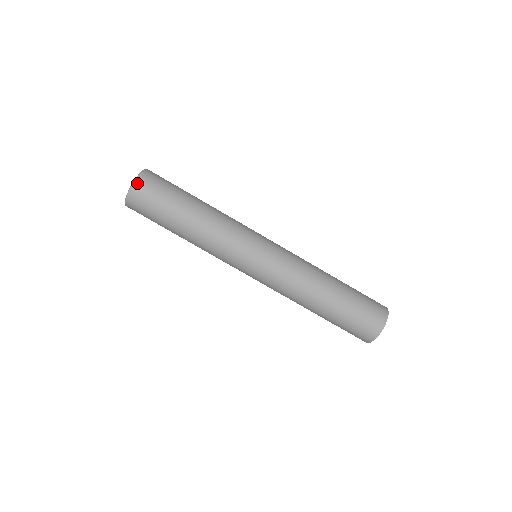
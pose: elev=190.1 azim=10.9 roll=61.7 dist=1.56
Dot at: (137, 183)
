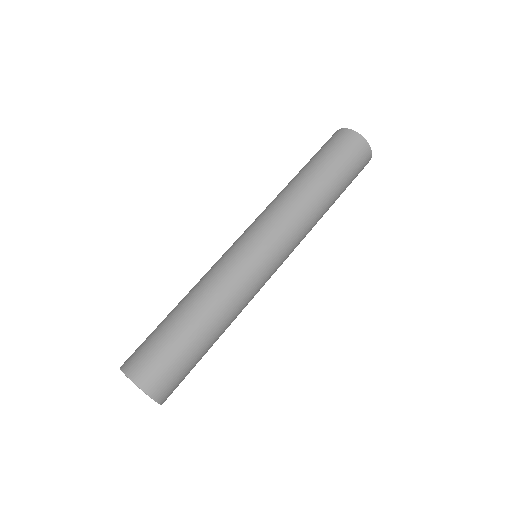
Dot at: (162, 400)
